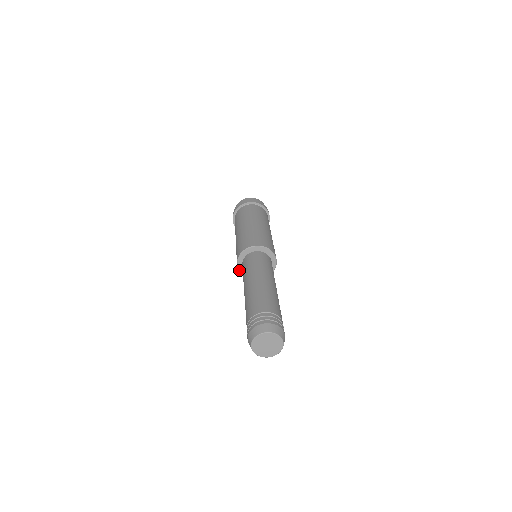
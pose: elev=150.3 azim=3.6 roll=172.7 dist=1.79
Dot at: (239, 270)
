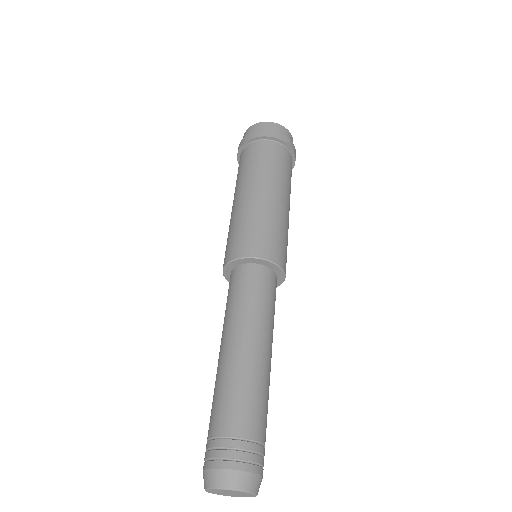
Dot at: (223, 272)
